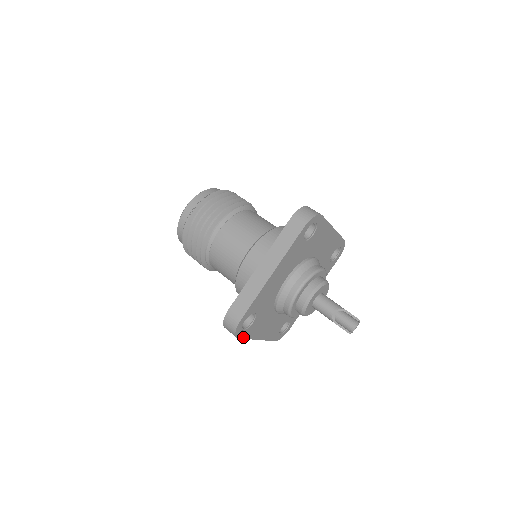
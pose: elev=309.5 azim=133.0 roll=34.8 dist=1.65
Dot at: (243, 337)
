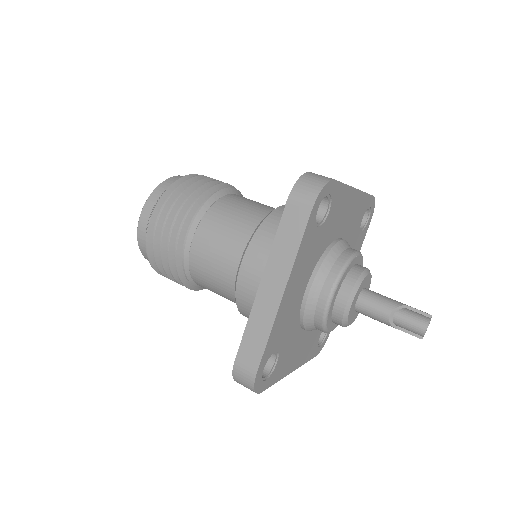
Dot at: (269, 385)
